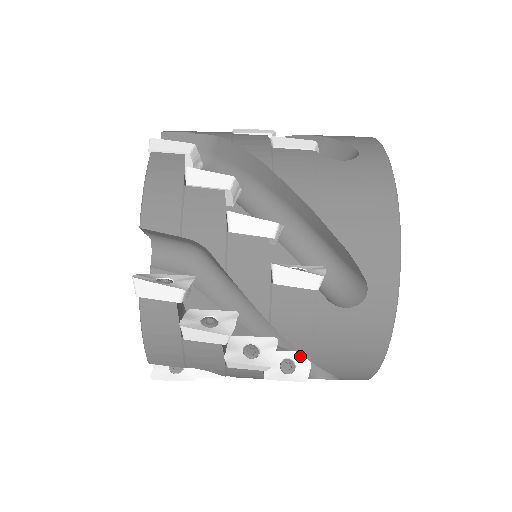
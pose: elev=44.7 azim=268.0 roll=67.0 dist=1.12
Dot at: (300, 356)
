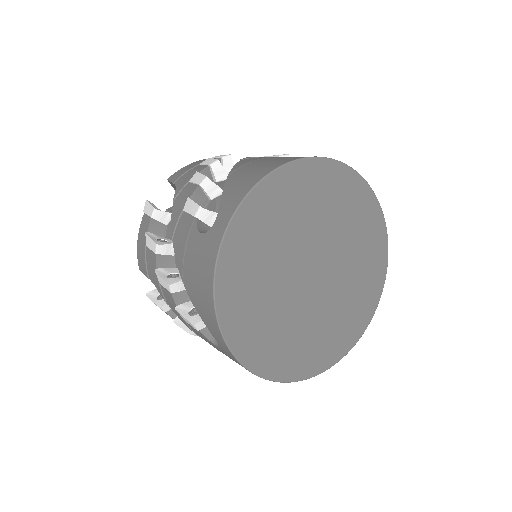
Dot at: occluded
